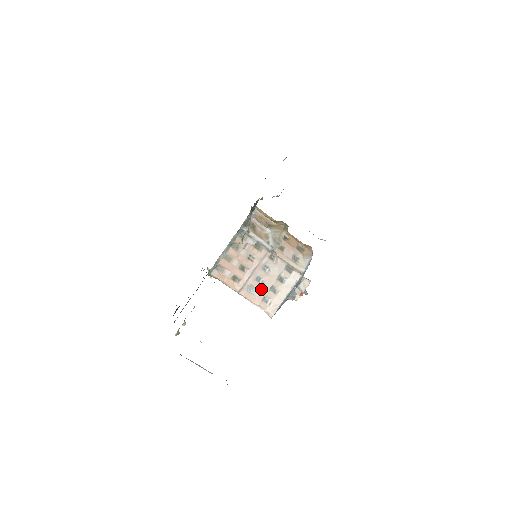
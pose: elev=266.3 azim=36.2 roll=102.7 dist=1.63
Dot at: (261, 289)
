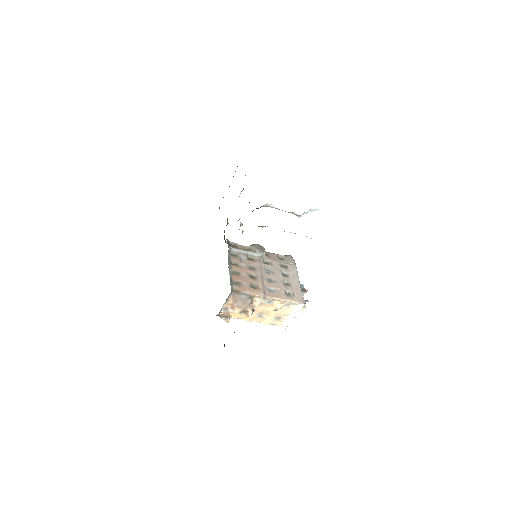
Dot at: (278, 287)
